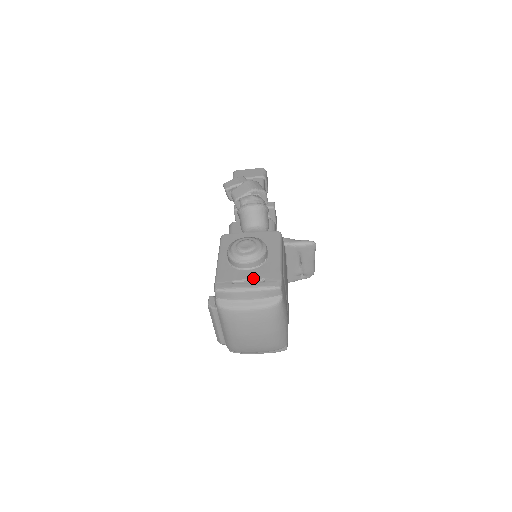
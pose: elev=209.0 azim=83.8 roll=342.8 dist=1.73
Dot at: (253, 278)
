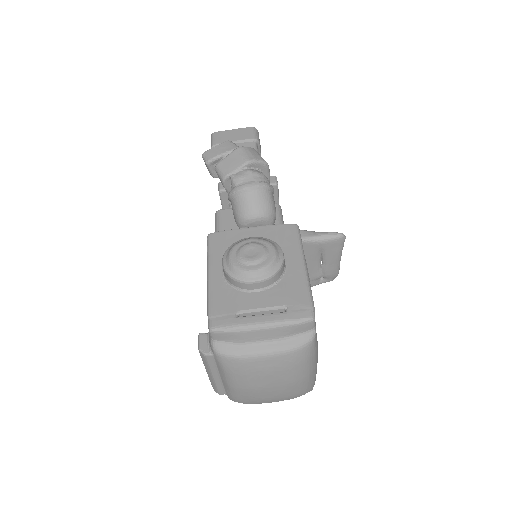
Dot at: (269, 306)
